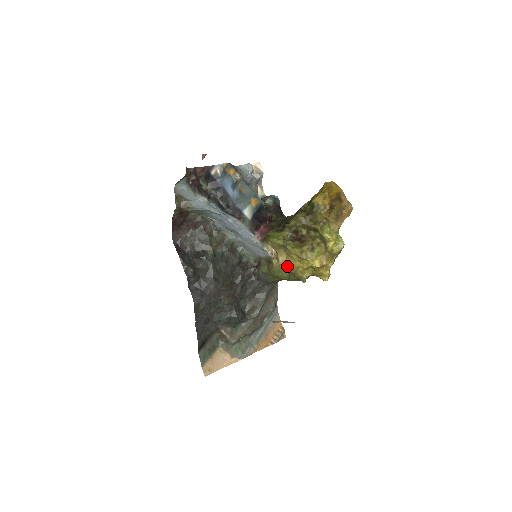
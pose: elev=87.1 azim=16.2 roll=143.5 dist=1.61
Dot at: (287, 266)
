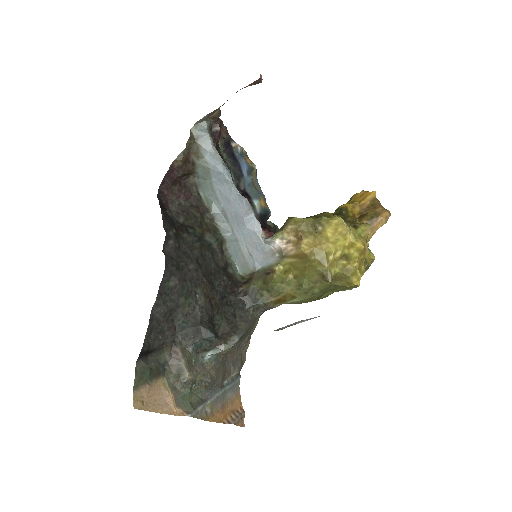
Dot at: (314, 249)
